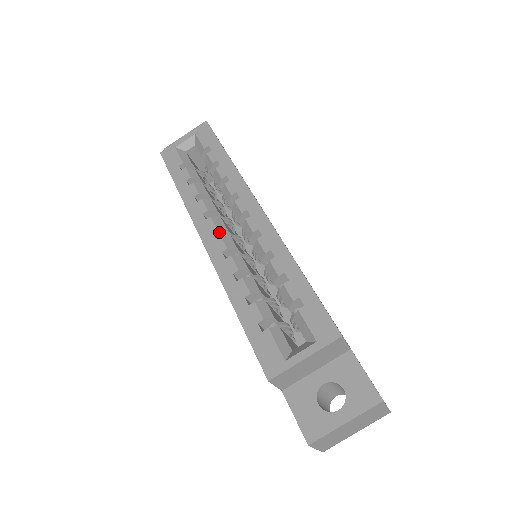
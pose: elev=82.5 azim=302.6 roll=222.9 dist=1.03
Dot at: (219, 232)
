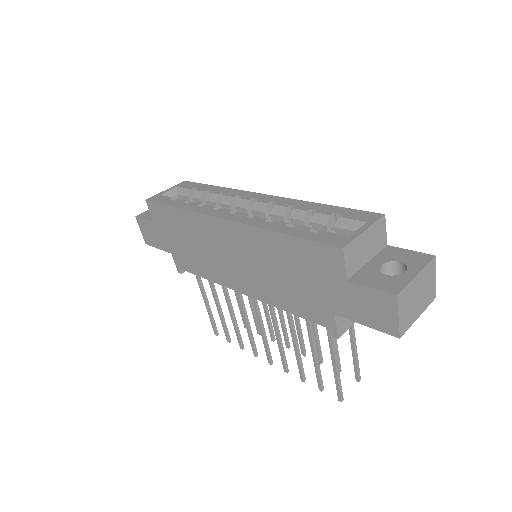
Dot at: occluded
